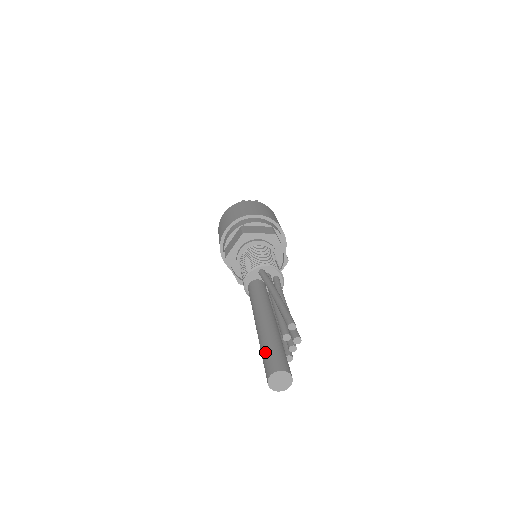
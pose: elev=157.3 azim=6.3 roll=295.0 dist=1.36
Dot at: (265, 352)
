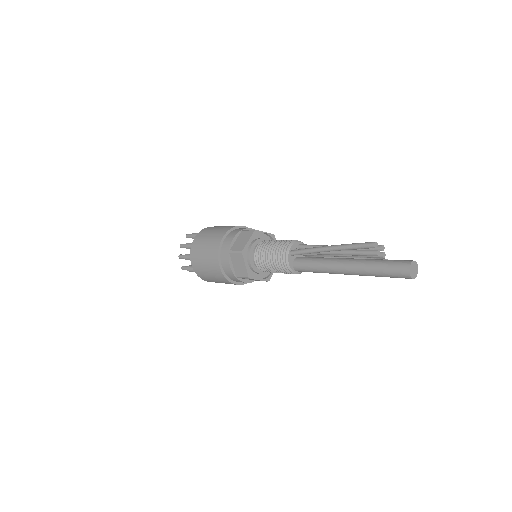
Dot at: (384, 271)
